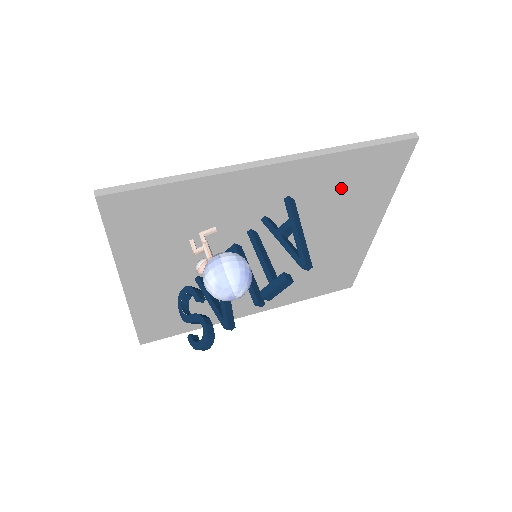
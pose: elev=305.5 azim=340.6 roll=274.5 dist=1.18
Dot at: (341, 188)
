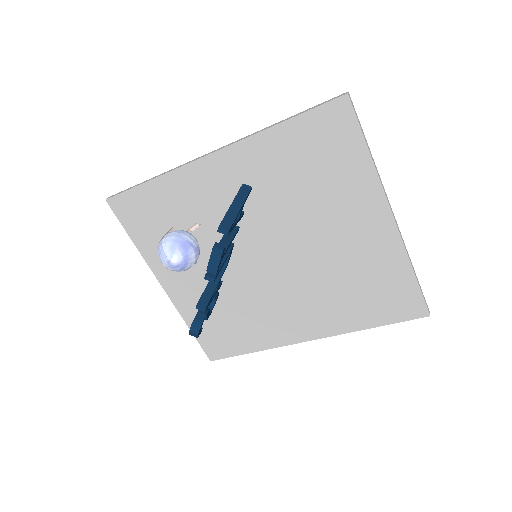
Dot at: (298, 169)
